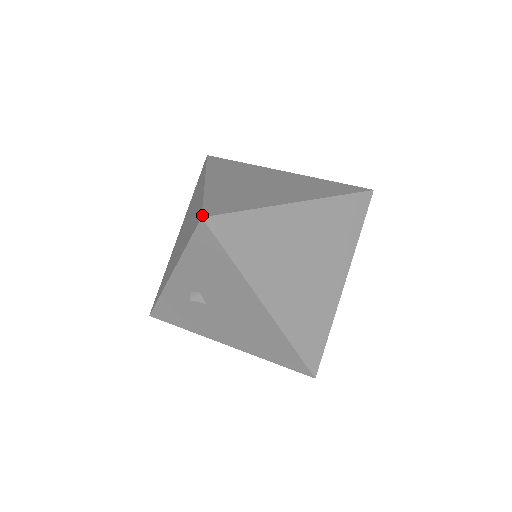
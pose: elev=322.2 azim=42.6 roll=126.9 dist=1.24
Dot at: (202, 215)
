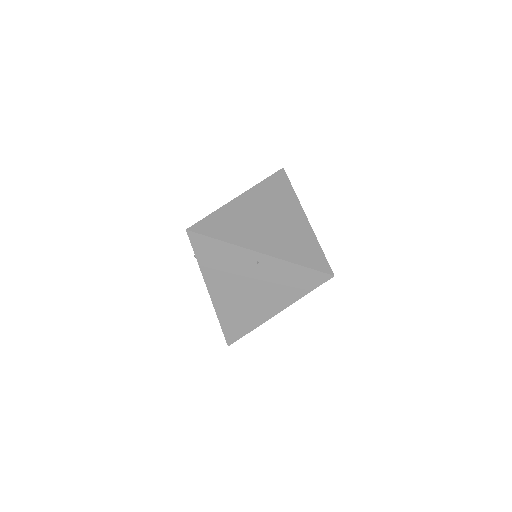
Dot at: (188, 228)
